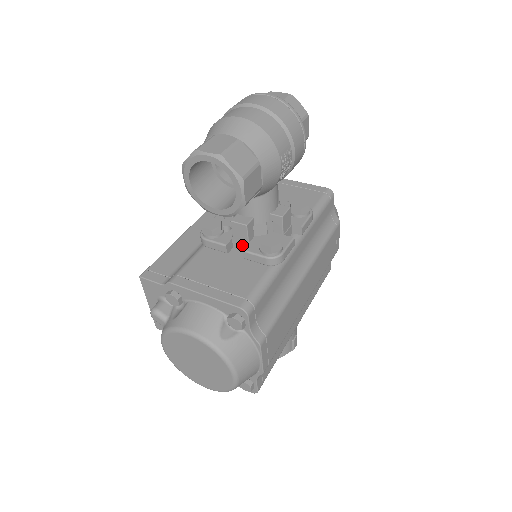
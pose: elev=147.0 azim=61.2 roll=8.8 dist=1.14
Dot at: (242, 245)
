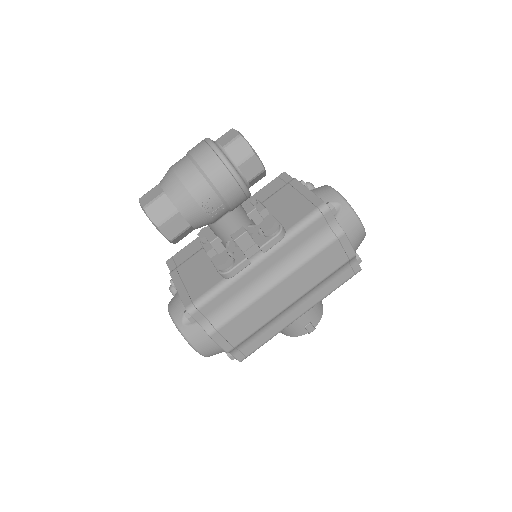
Dot at: occluded
